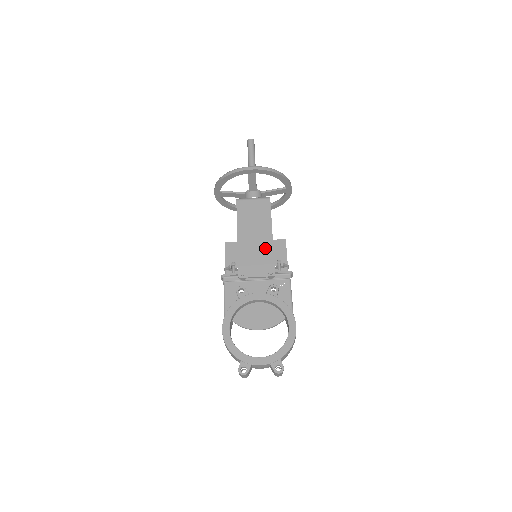
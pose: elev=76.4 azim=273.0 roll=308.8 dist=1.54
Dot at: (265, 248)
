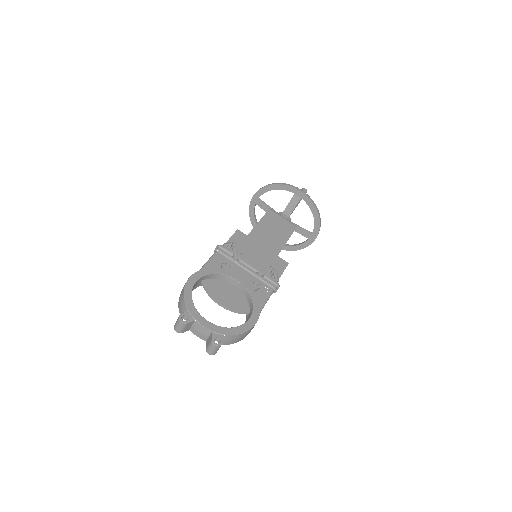
Dot at: (270, 251)
